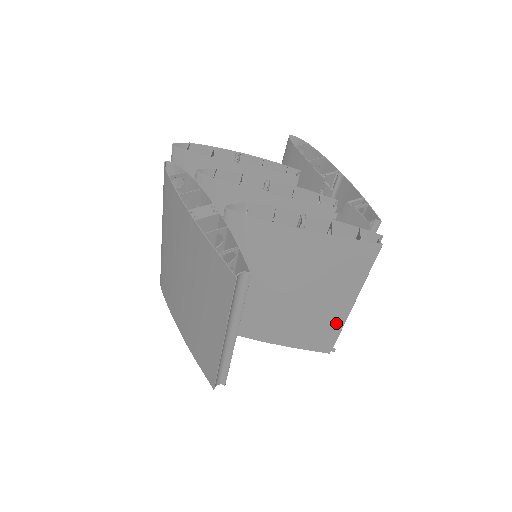
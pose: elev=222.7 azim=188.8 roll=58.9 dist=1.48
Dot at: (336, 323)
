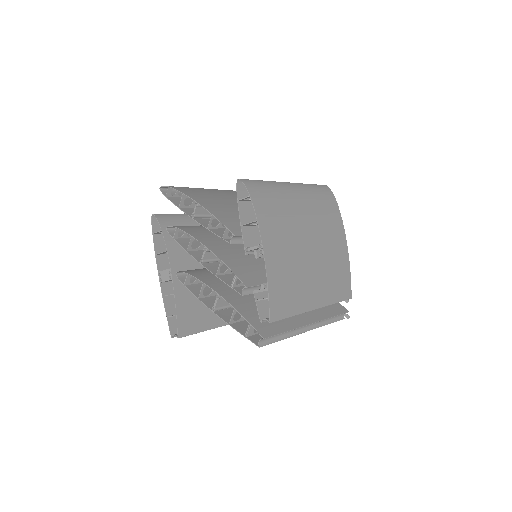
Dot at: occluded
